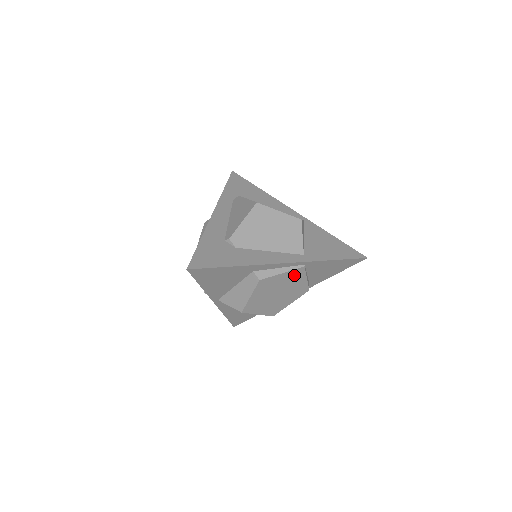
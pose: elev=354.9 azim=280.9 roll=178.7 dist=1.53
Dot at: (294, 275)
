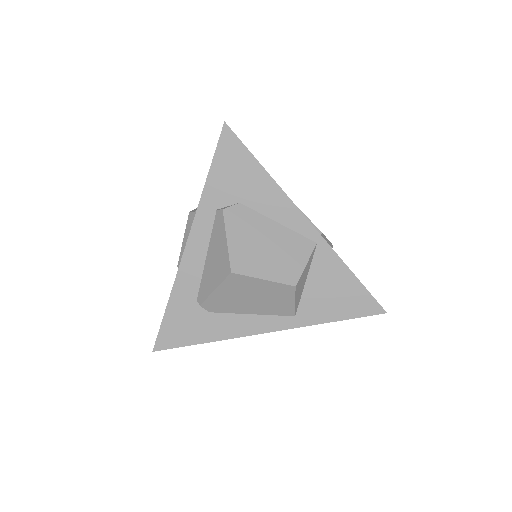
Dot at: occluded
